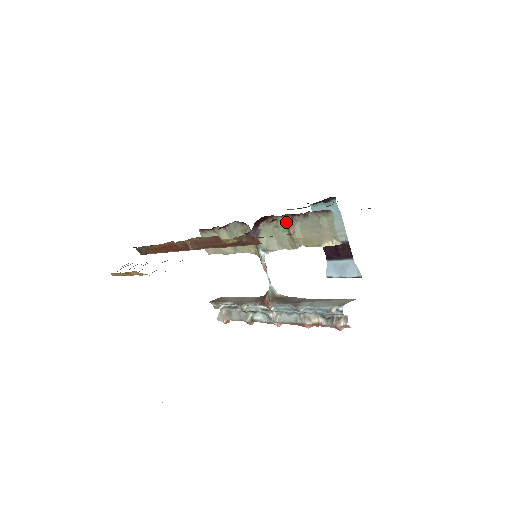
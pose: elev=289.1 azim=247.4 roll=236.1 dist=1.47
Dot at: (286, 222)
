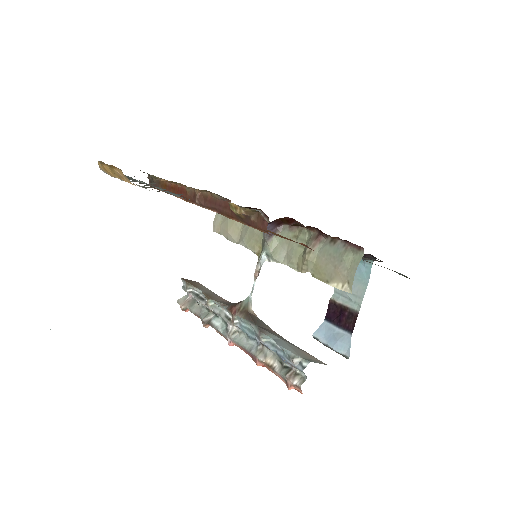
Dot at: (309, 237)
